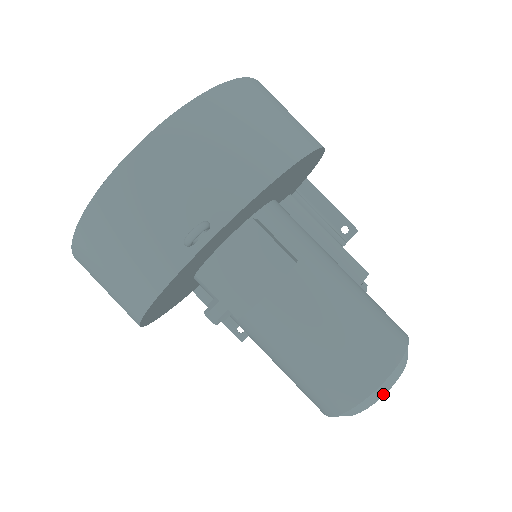
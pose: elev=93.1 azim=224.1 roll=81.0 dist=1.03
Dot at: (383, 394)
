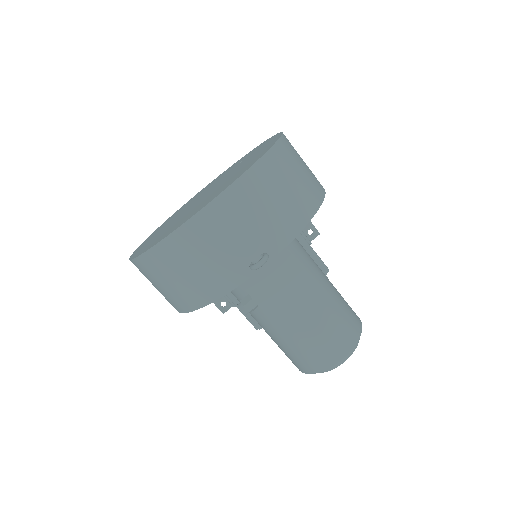
Dot at: (346, 359)
